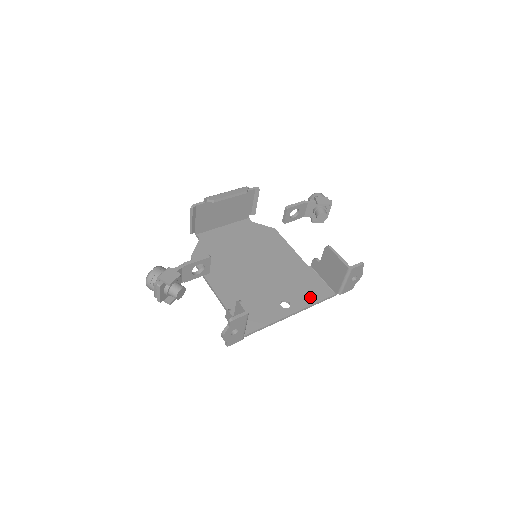
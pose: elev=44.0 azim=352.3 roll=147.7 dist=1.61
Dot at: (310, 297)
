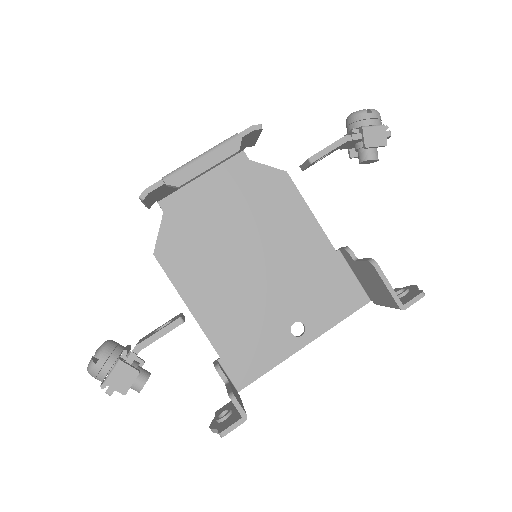
Dot at: (334, 312)
